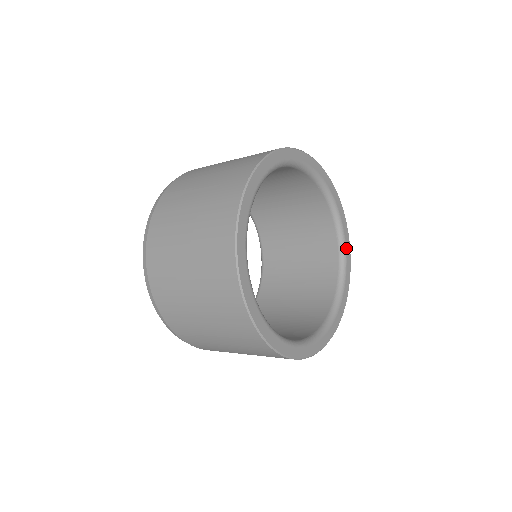
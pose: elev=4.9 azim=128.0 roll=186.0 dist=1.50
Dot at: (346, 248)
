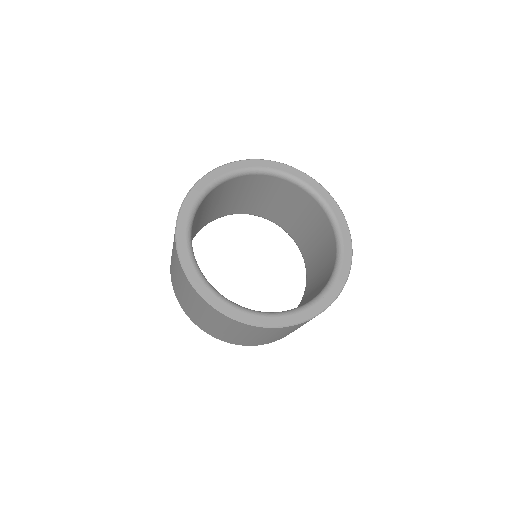
Dot at: (342, 232)
